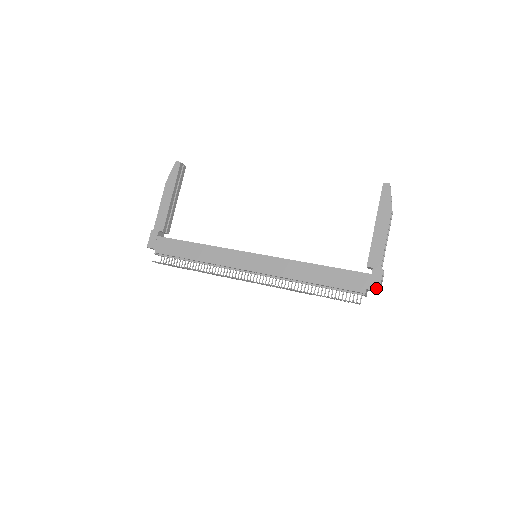
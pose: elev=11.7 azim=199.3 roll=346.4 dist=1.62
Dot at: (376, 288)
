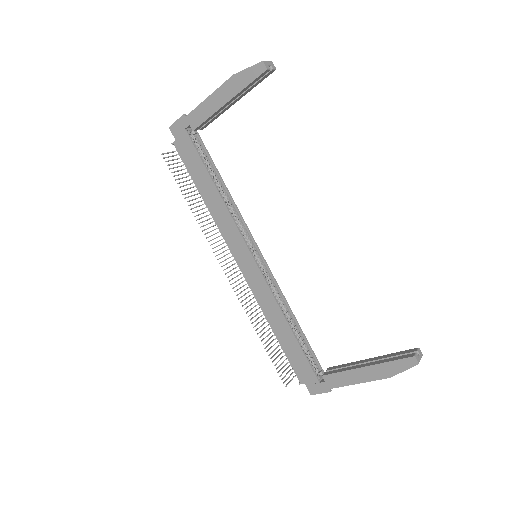
Dot at: (311, 392)
